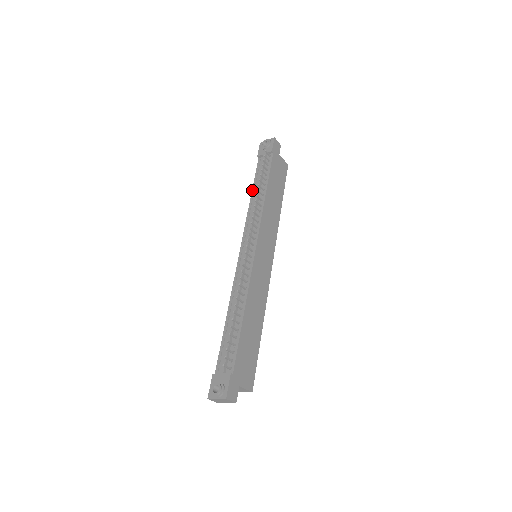
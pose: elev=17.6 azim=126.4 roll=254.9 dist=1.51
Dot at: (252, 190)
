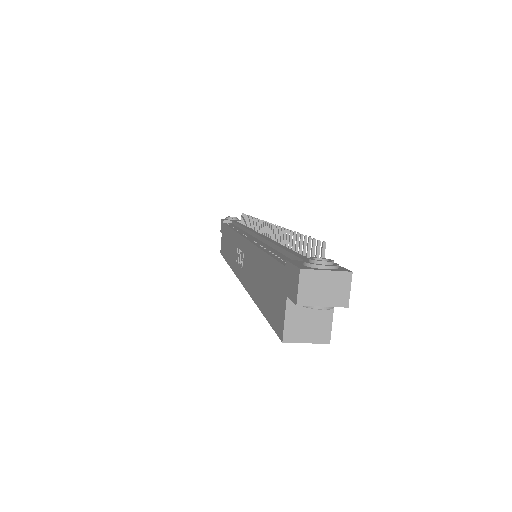
Dot at: (229, 226)
